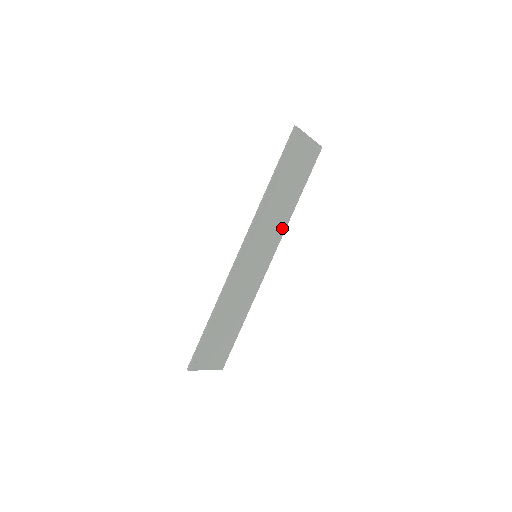
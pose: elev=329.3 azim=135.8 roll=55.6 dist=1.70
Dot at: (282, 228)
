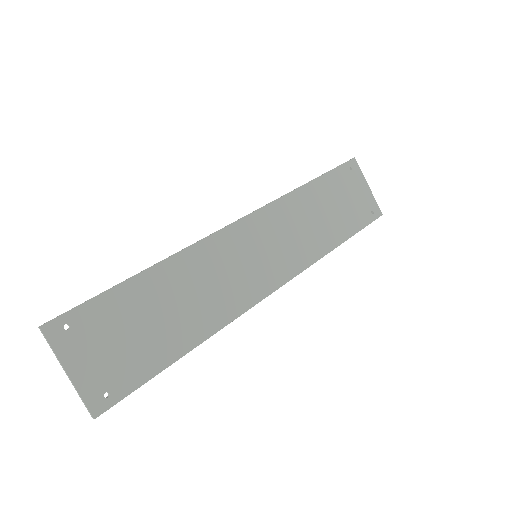
Dot at: (307, 258)
